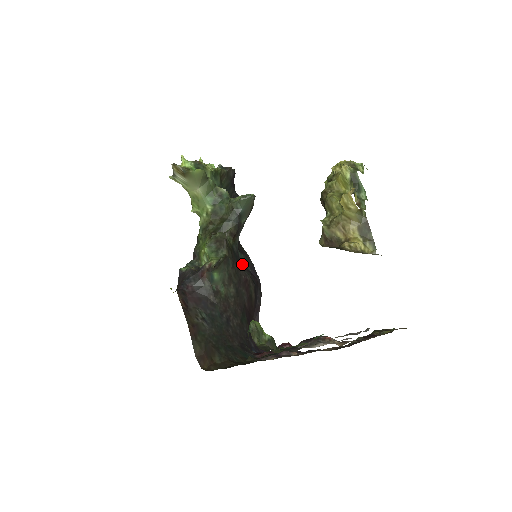
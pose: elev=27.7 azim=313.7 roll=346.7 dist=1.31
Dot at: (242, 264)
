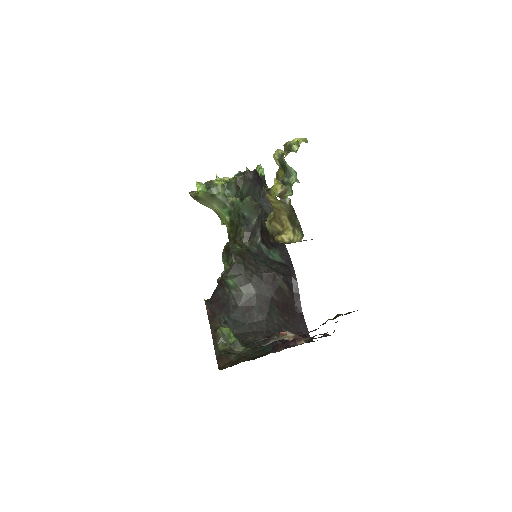
Dot at: (270, 259)
